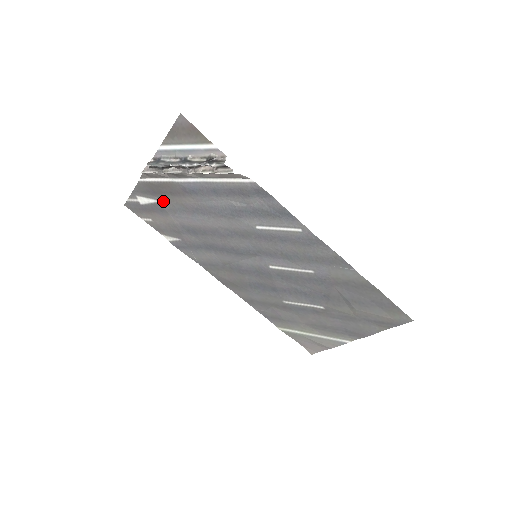
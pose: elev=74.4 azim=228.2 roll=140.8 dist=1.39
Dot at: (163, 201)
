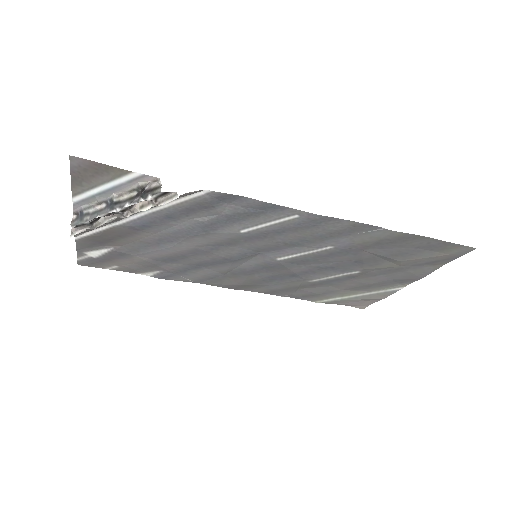
Dot at: (117, 246)
